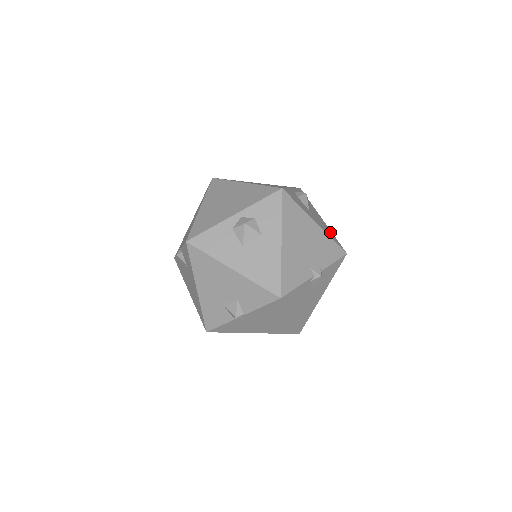
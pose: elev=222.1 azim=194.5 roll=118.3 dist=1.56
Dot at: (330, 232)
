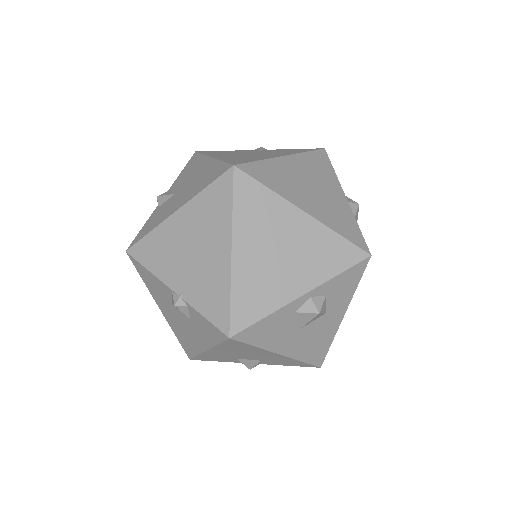
Dot at: occluded
